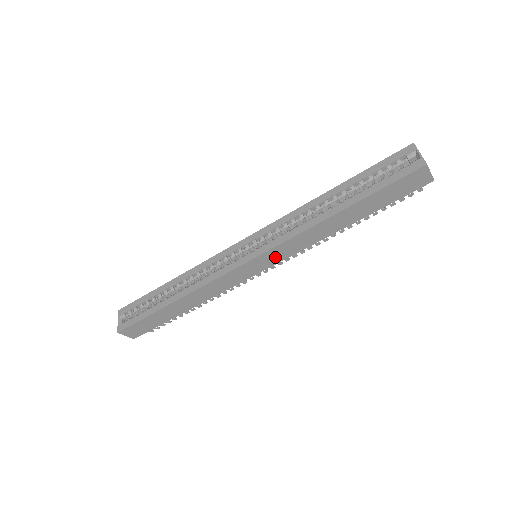
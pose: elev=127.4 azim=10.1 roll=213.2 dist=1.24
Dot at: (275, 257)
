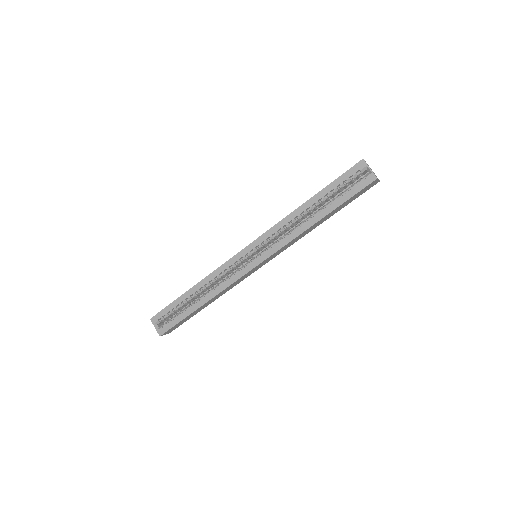
Dot at: (273, 256)
